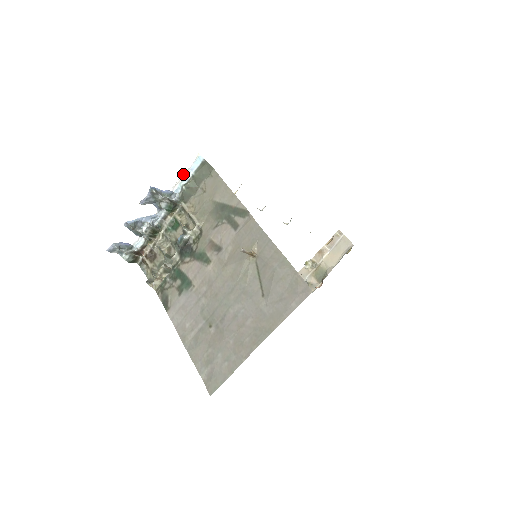
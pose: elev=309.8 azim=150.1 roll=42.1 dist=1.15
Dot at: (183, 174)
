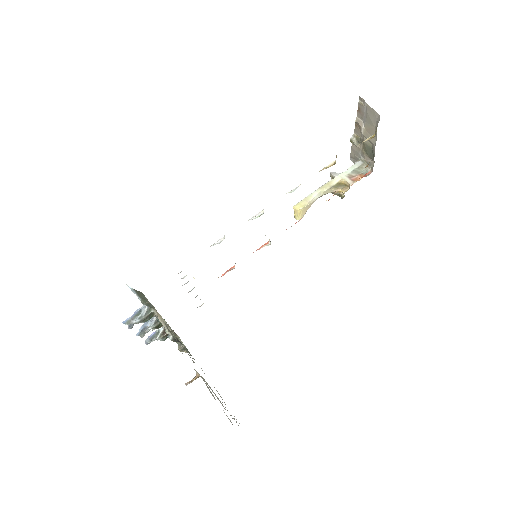
Dot at: (134, 293)
